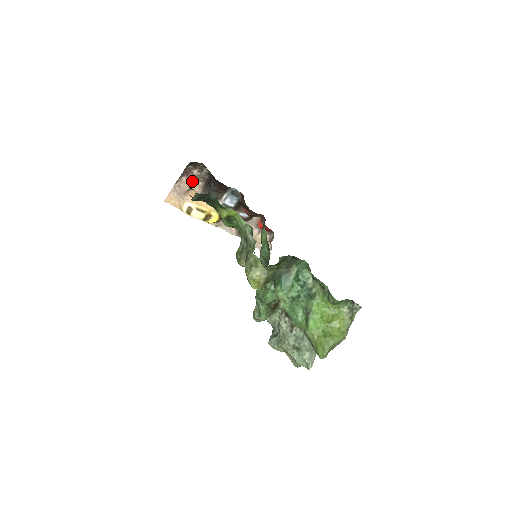
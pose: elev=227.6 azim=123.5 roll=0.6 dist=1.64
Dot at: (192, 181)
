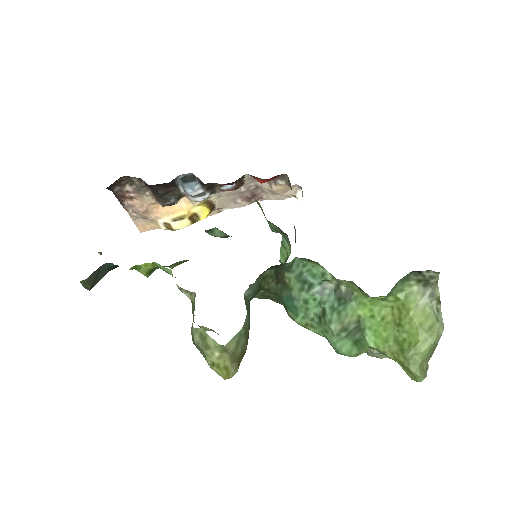
Dot at: (138, 198)
